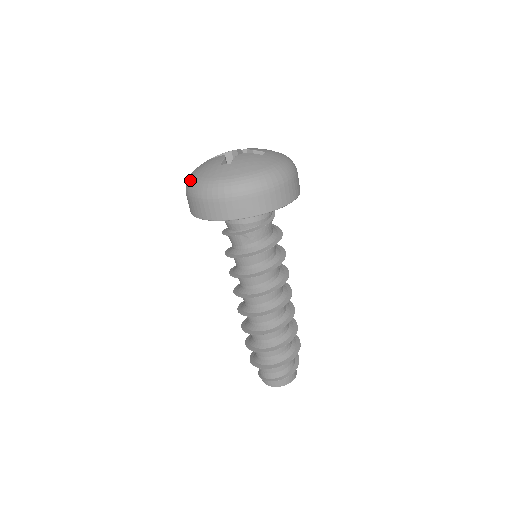
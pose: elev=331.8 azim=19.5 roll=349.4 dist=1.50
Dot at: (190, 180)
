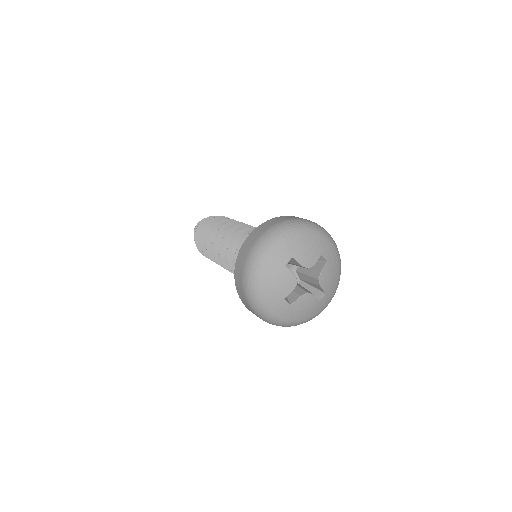
Dot at: (255, 280)
